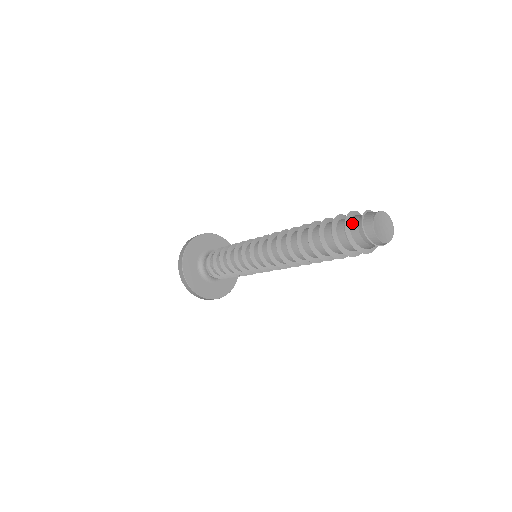
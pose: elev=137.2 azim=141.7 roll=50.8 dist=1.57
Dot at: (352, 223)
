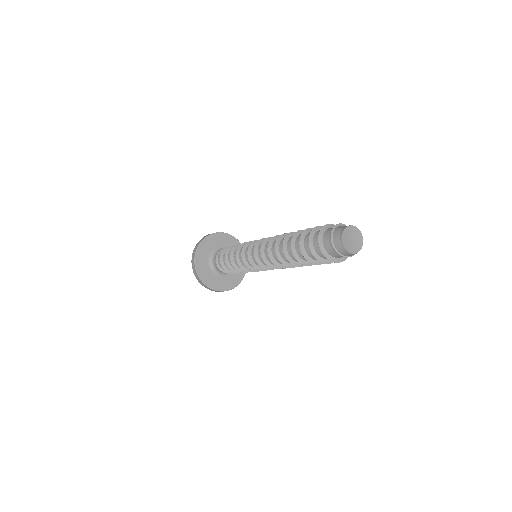
Dot at: (328, 250)
